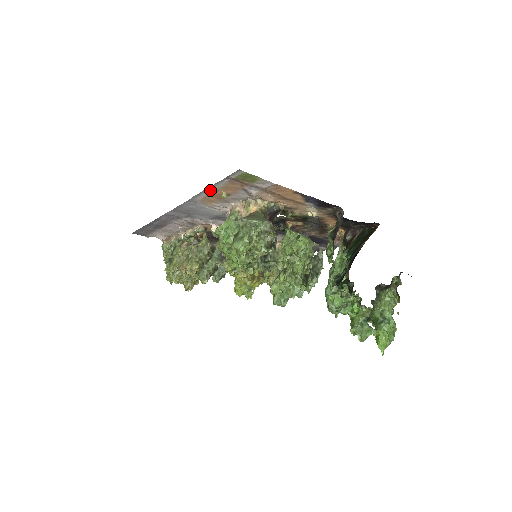
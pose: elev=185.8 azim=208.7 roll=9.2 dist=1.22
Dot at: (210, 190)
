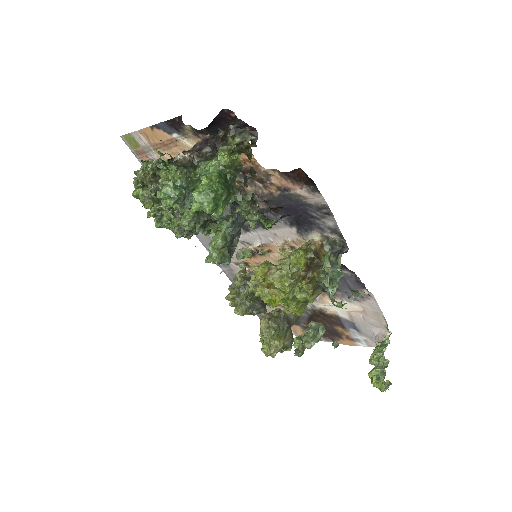
Dot at: occluded
